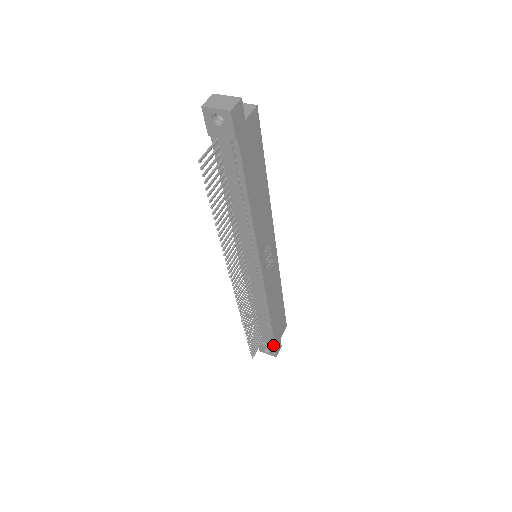
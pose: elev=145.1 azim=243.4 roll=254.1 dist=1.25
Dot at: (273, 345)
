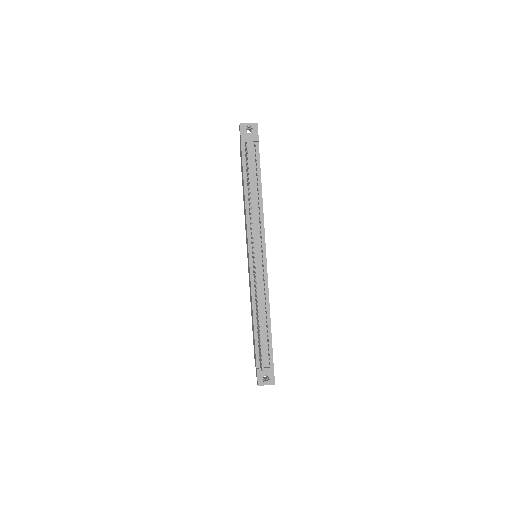
Dot at: (271, 366)
